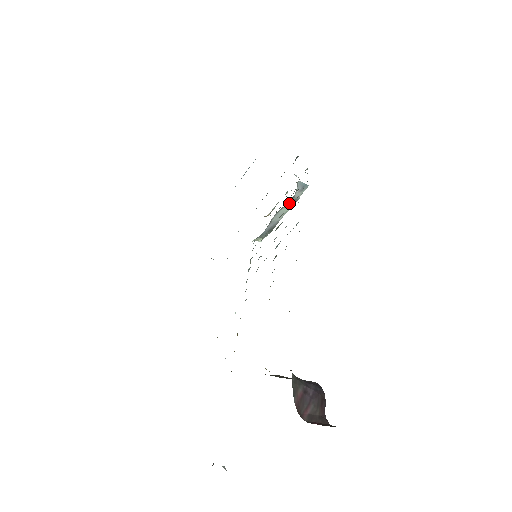
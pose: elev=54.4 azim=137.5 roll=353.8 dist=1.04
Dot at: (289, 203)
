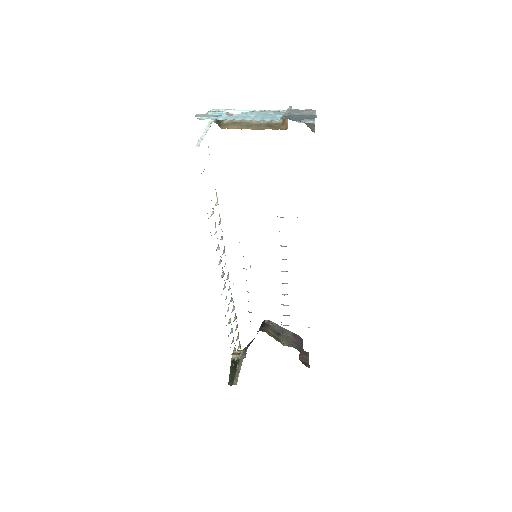
Dot at: occluded
